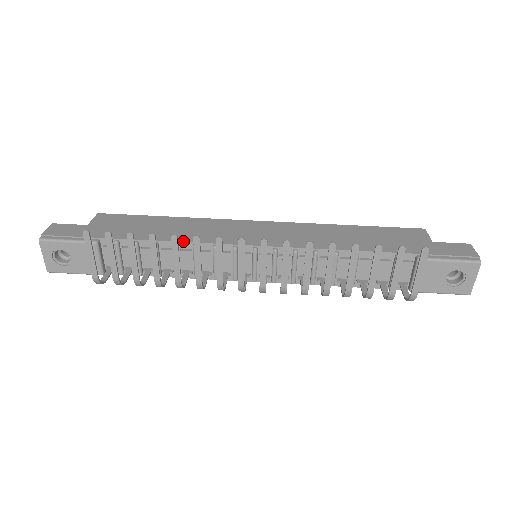
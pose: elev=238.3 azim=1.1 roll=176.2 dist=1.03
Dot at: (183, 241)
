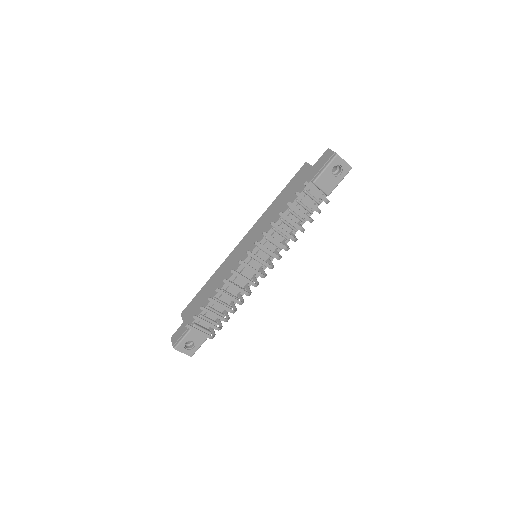
Dot at: (223, 285)
